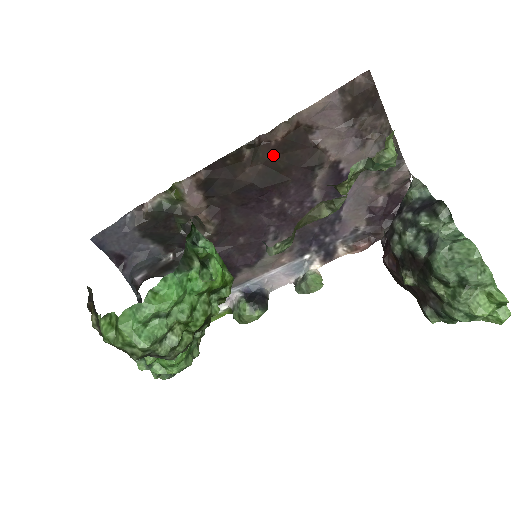
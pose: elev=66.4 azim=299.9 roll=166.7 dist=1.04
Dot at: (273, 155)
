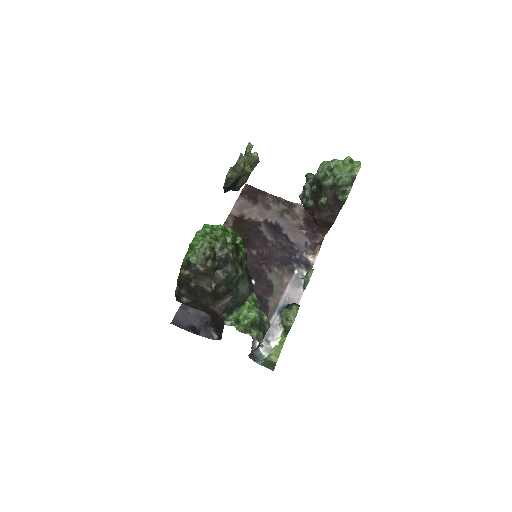
Dot at: occluded
